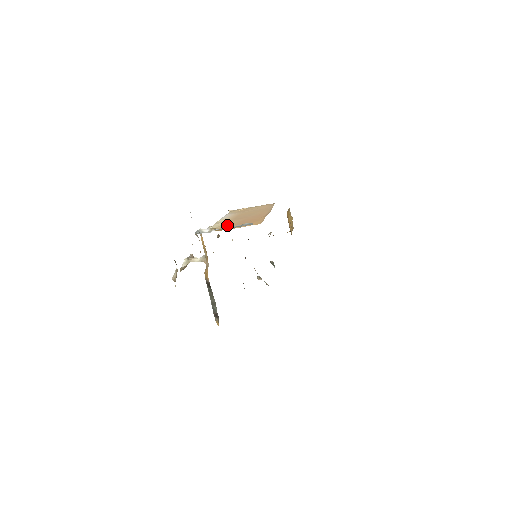
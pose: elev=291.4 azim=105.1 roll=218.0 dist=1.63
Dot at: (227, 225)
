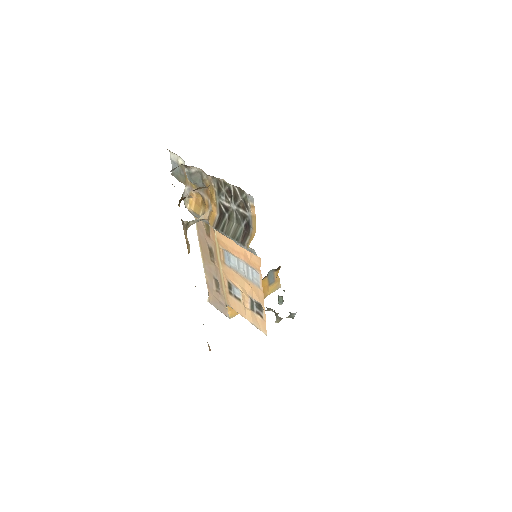
Dot at: occluded
